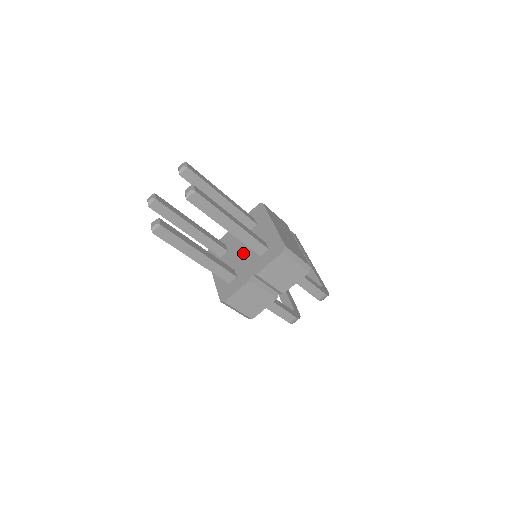
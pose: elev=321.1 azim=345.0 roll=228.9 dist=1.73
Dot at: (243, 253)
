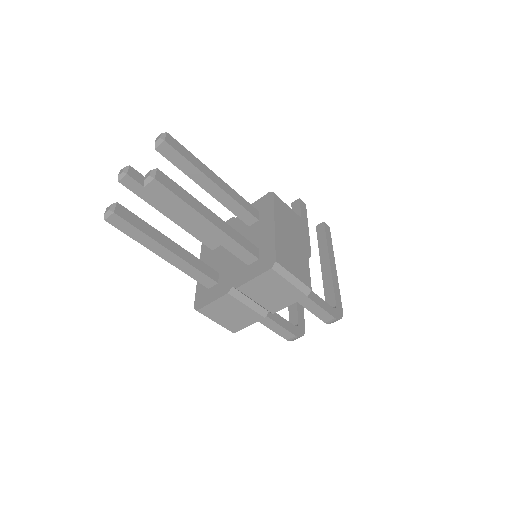
Dot at: occluded
